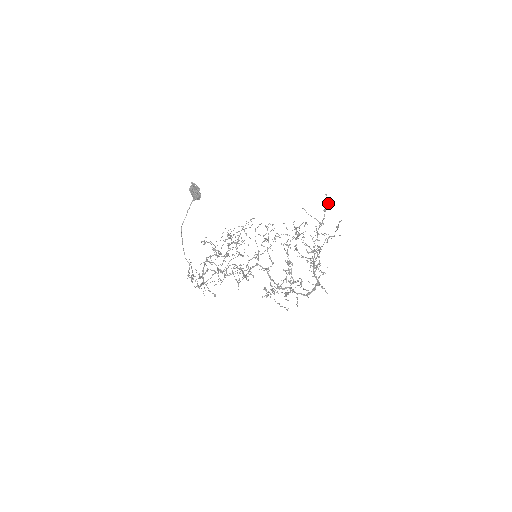
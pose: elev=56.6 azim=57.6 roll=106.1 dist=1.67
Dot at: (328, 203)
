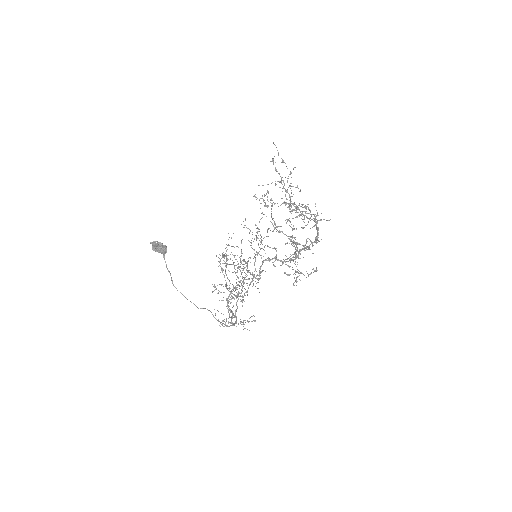
Dot at: occluded
